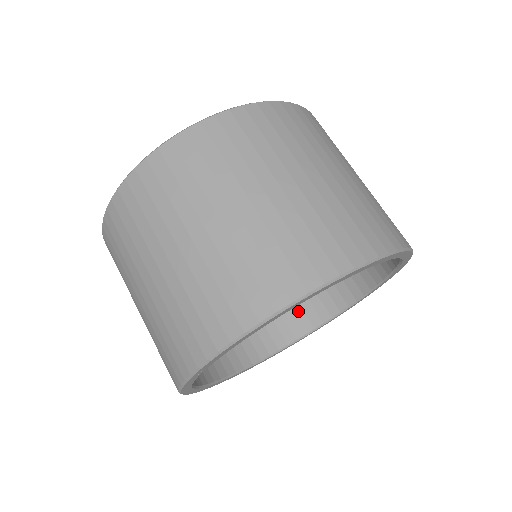
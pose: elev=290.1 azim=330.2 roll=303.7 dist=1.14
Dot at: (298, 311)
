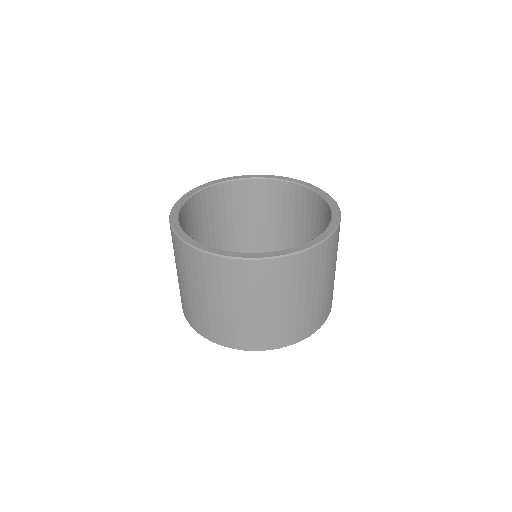
Dot at: (284, 249)
